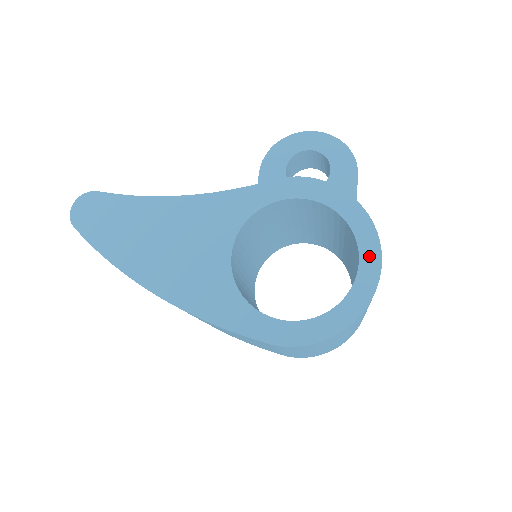
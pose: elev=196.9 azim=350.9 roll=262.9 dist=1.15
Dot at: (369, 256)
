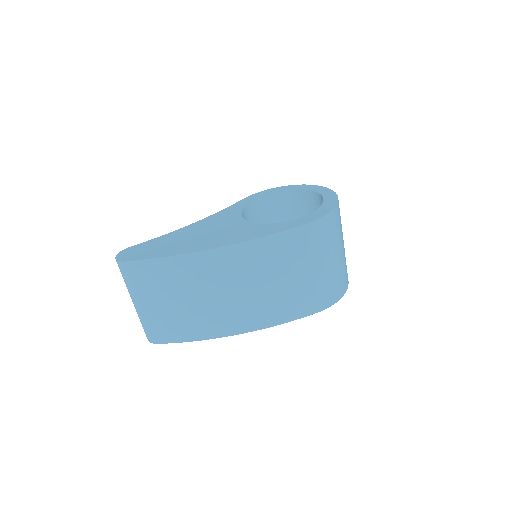
Dot at: (319, 189)
